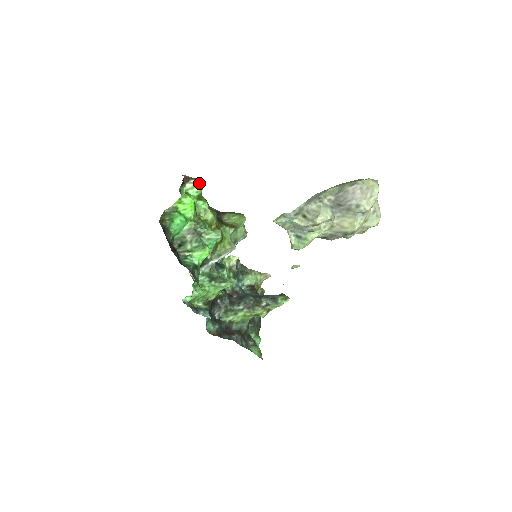
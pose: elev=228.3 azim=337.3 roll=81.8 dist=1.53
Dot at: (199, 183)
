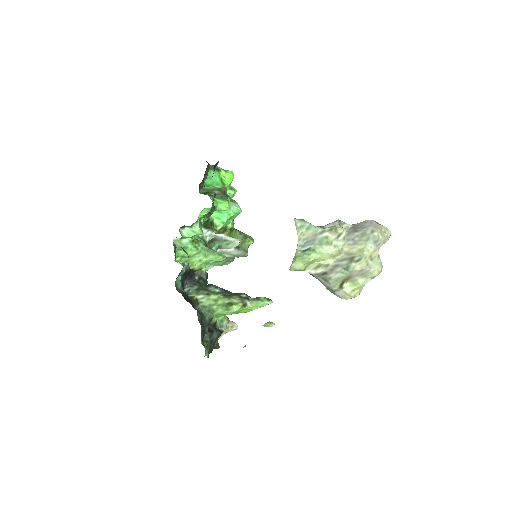
Dot at: (234, 190)
